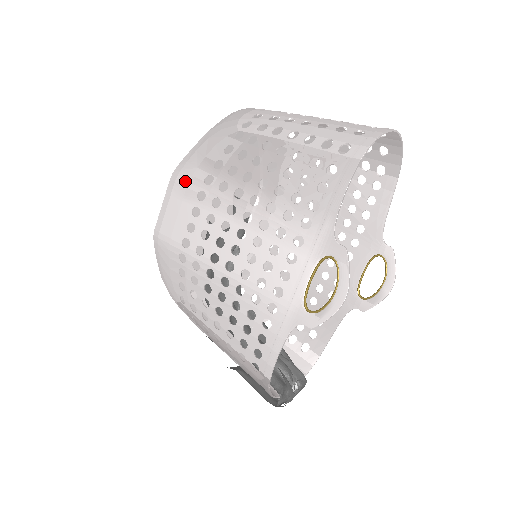
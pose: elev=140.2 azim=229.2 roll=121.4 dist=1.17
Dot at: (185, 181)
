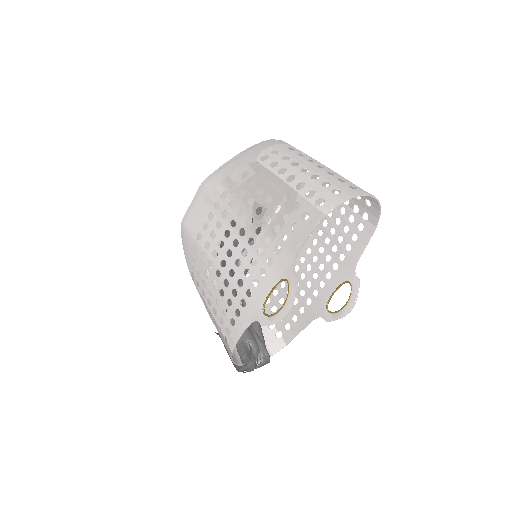
Dot at: (209, 191)
